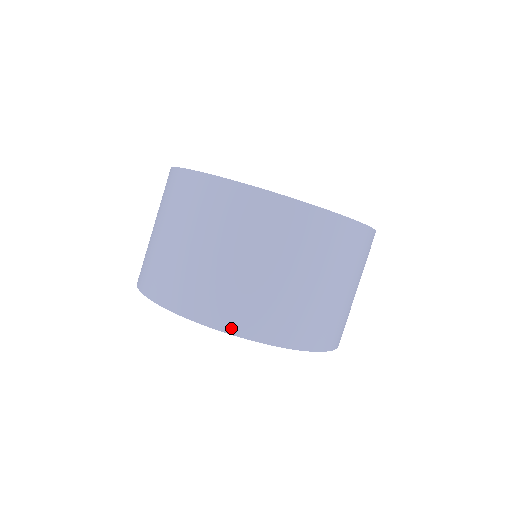
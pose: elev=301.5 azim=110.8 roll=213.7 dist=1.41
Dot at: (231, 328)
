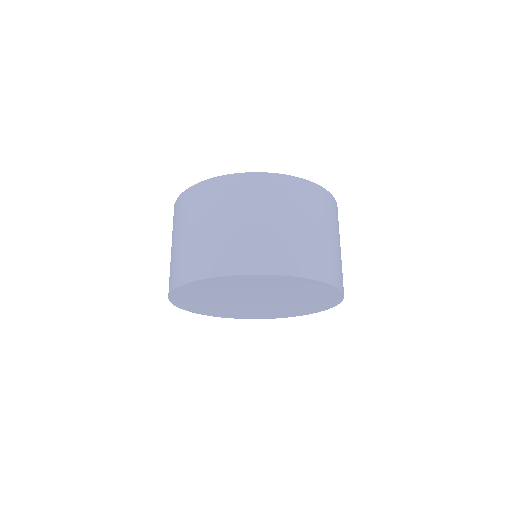
Dot at: (275, 270)
